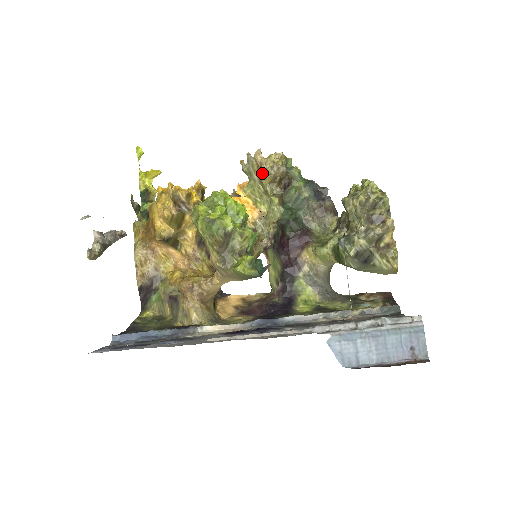
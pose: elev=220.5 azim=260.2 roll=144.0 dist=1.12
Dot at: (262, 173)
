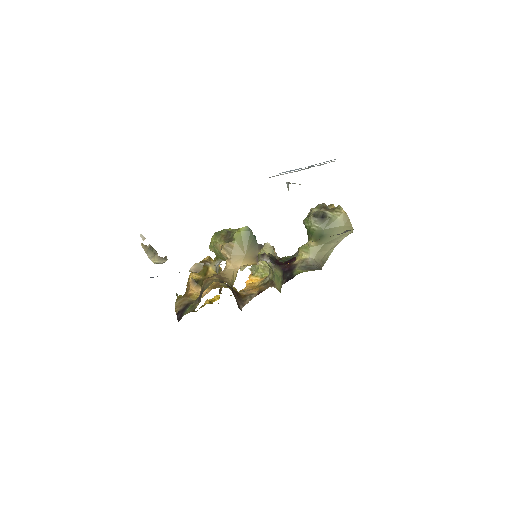
Dot at: occluded
